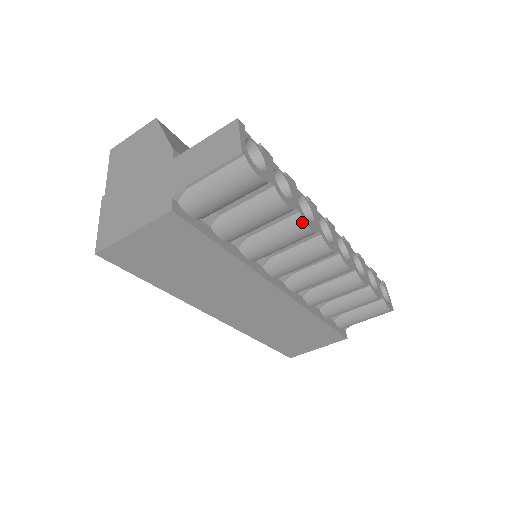
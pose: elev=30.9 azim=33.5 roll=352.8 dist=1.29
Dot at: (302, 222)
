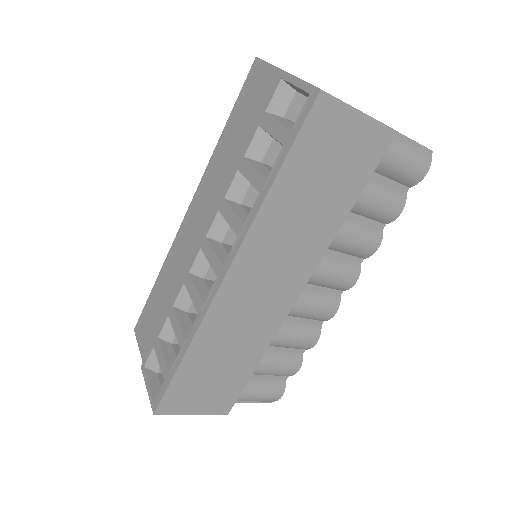
Dot at: (381, 238)
